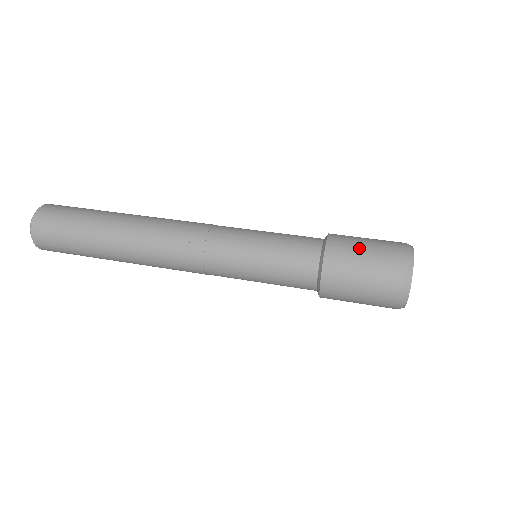
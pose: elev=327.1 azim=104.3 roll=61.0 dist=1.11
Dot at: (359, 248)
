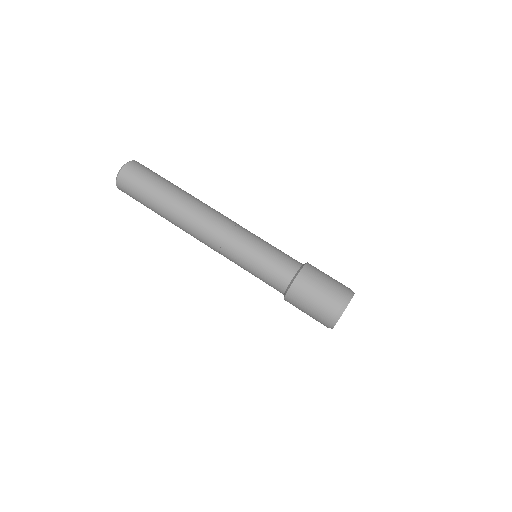
Dot at: (314, 290)
